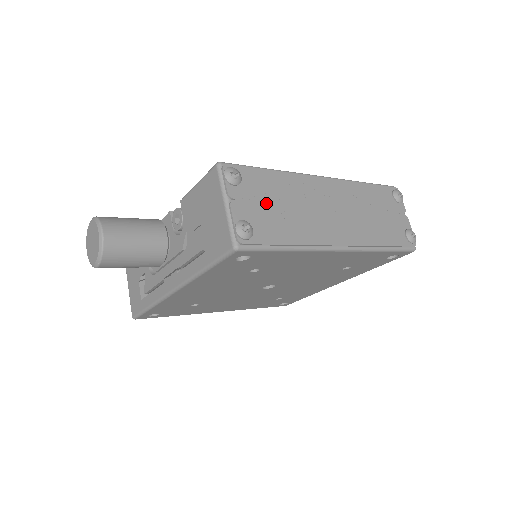
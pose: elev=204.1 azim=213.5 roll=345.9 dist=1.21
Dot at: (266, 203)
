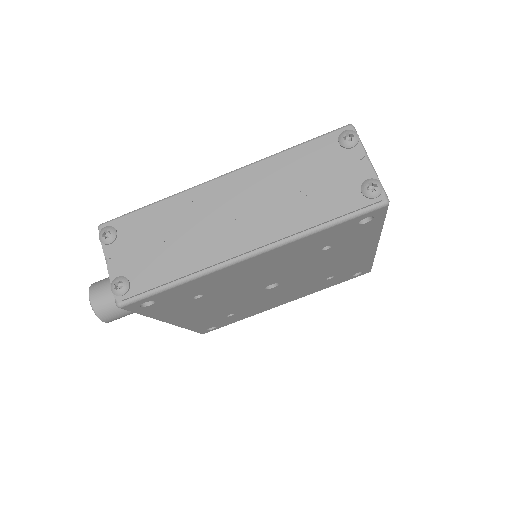
Dot at: (145, 246)
